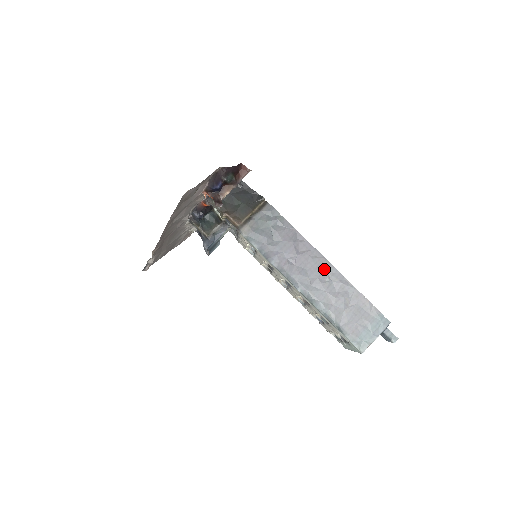
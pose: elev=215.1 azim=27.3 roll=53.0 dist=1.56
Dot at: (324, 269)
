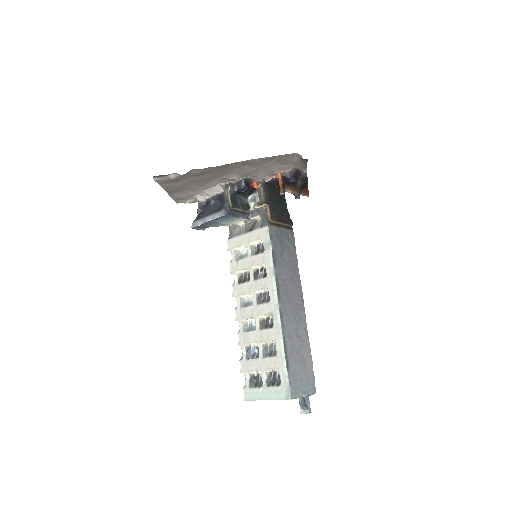
Dot at: (300, 309)
